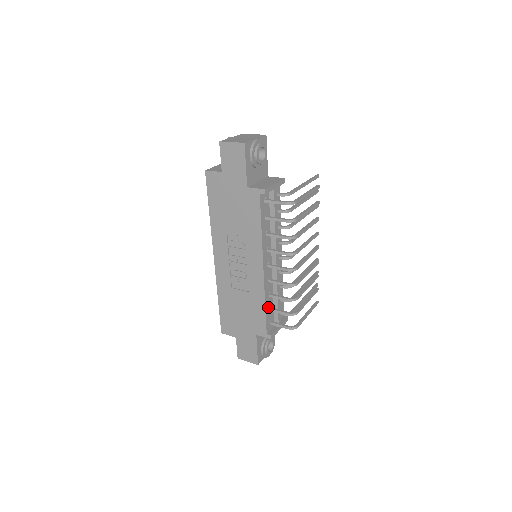
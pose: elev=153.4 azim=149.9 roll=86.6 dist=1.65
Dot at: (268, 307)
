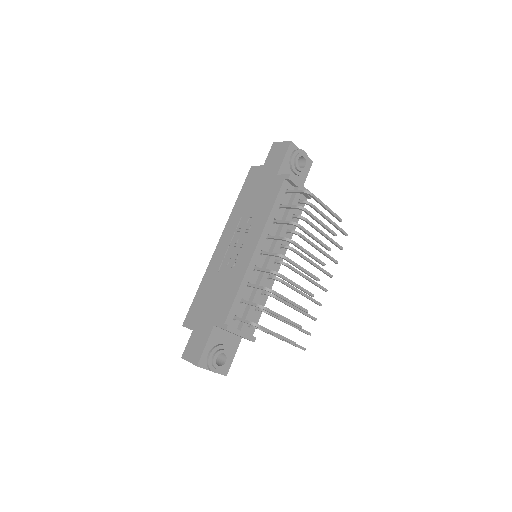
Dot at: (241, 296)
